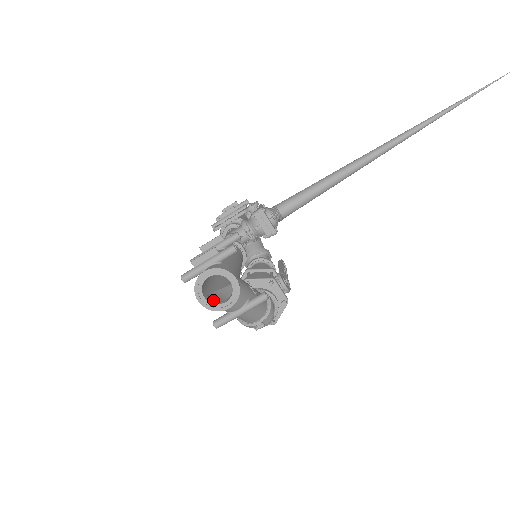
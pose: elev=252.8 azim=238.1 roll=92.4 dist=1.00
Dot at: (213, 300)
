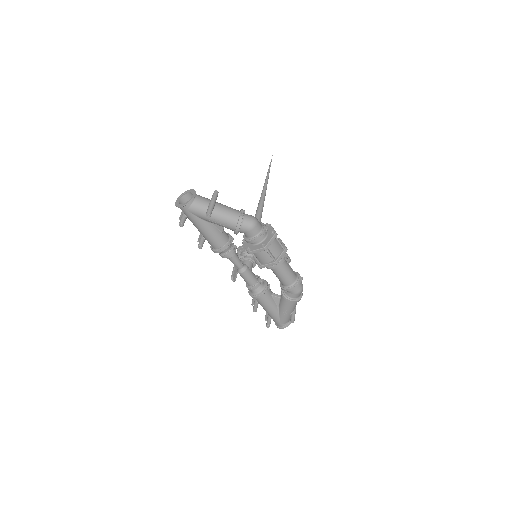
Dot at: (190, 204)
